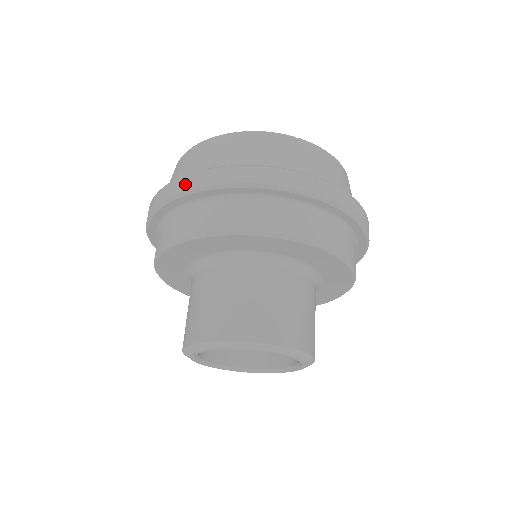
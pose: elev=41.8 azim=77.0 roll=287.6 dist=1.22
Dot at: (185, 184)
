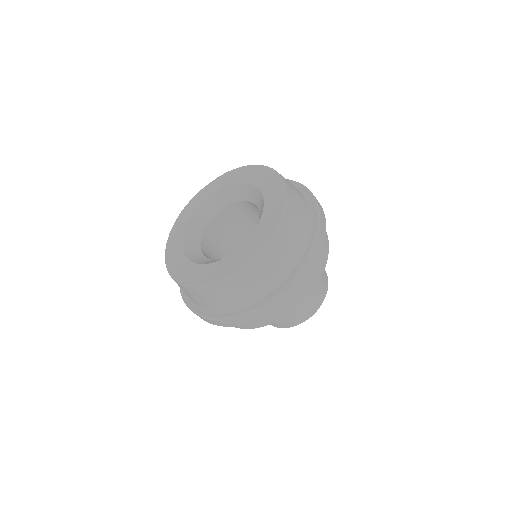
Dot at: occluded
